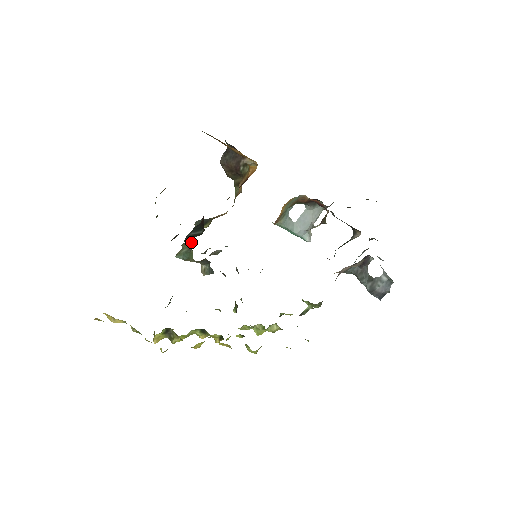
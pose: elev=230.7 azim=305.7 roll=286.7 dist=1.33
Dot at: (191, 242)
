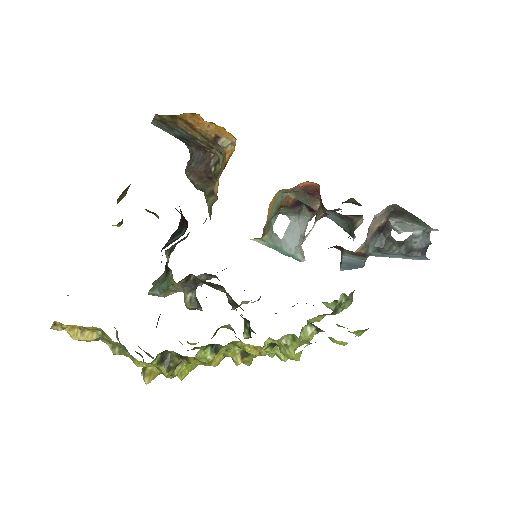
Dot at: (165, 272)
